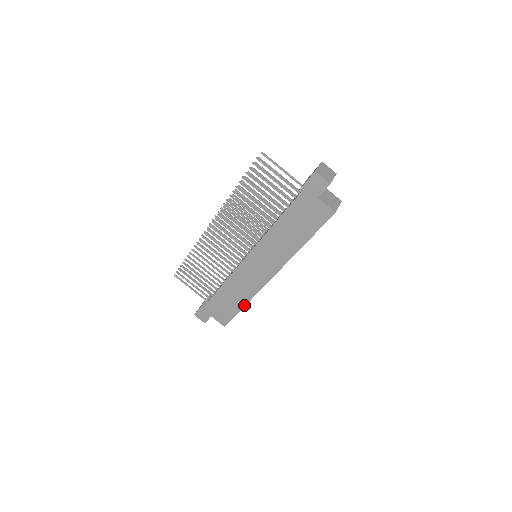
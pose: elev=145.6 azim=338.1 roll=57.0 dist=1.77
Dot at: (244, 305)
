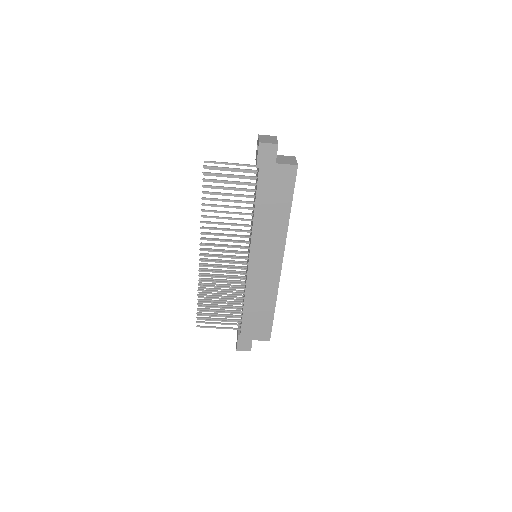
Dot at: (274, 307)
